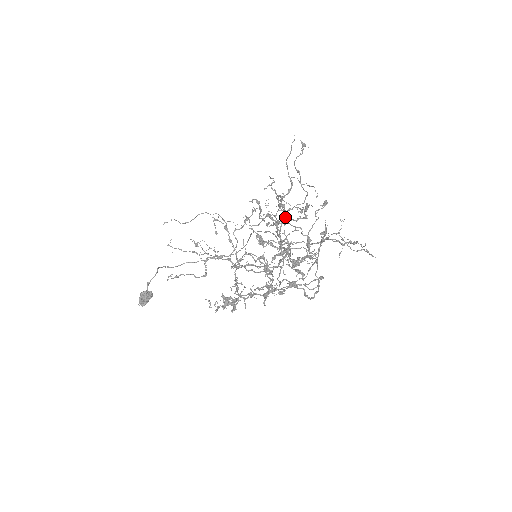
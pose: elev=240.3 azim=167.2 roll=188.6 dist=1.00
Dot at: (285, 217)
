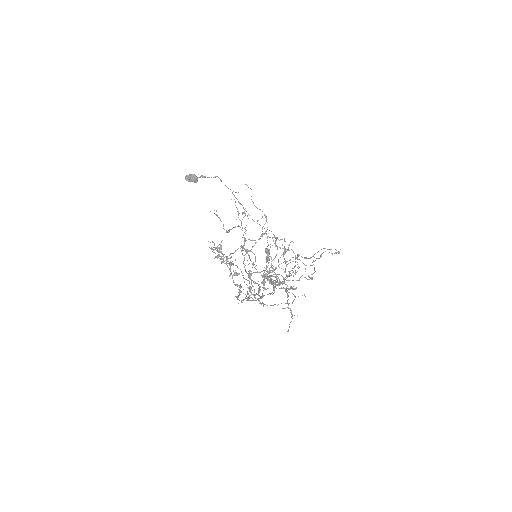
Dot at: occluded
